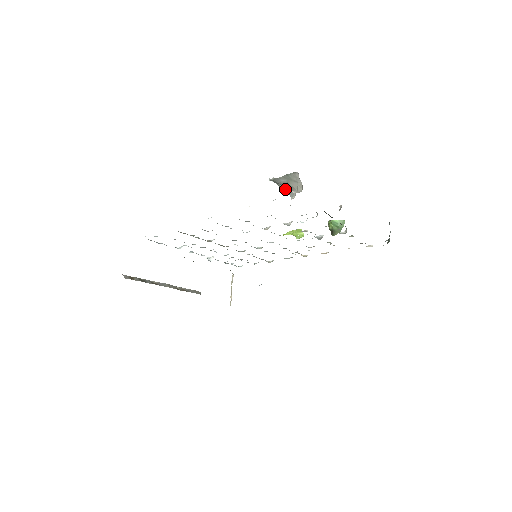
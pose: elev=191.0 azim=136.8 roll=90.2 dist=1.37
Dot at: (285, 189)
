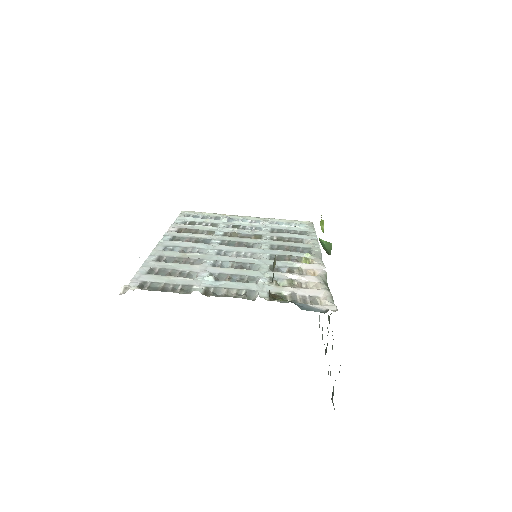
Dot at: occluded
